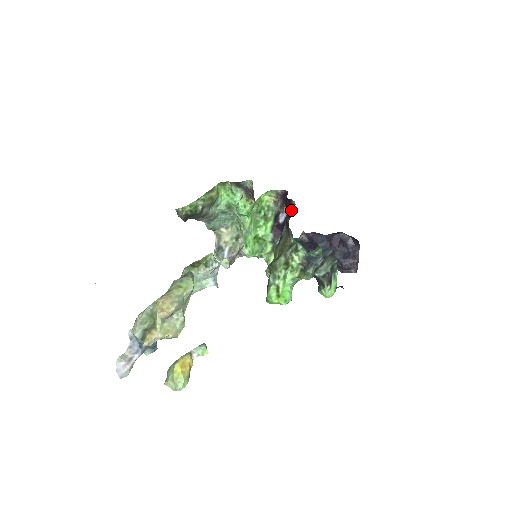
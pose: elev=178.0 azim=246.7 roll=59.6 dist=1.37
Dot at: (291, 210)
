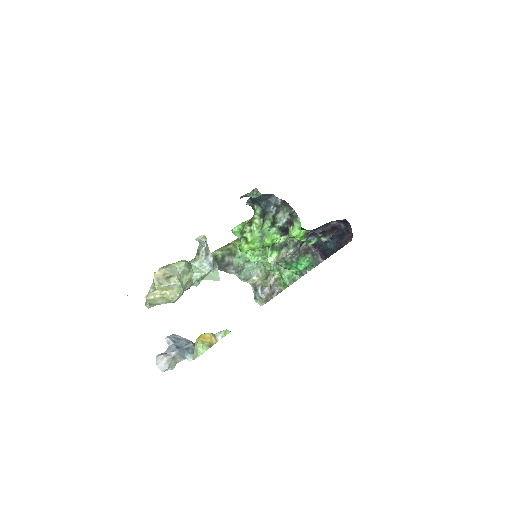
Dot at: occluded
